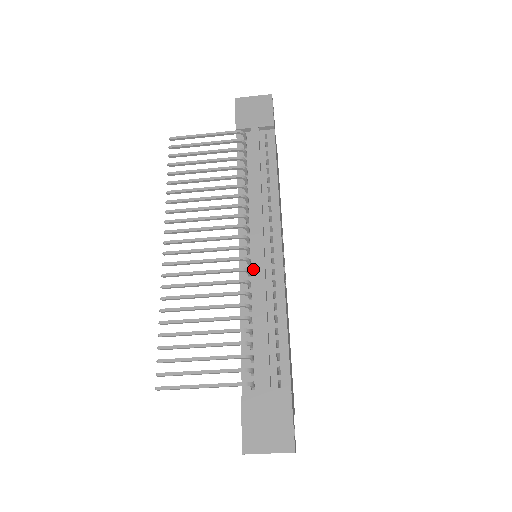
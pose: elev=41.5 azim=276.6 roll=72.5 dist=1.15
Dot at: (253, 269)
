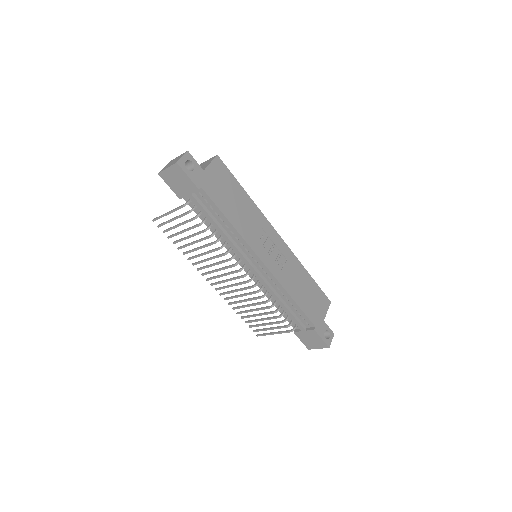
Dot at: occluded
